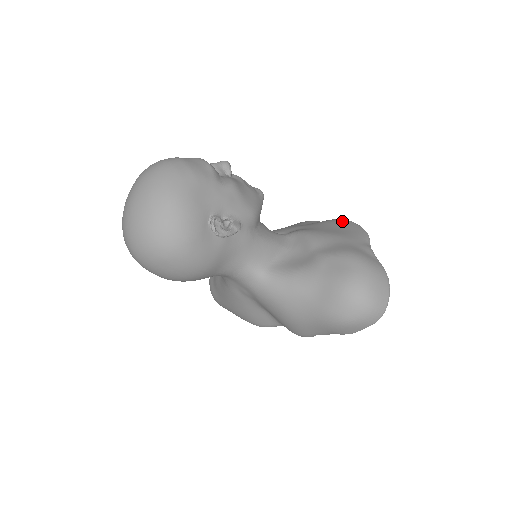
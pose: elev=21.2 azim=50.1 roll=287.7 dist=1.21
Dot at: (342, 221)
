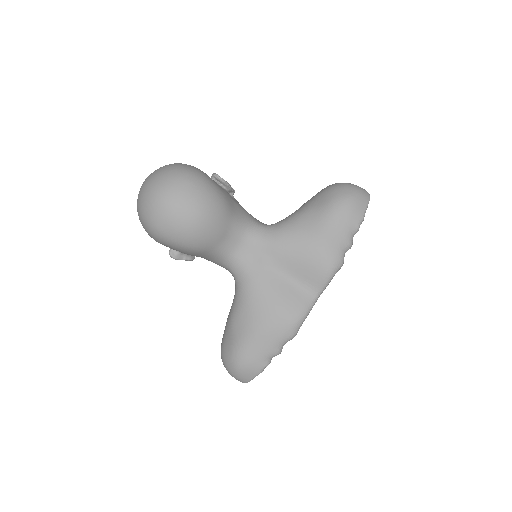
Dot at: occluded
